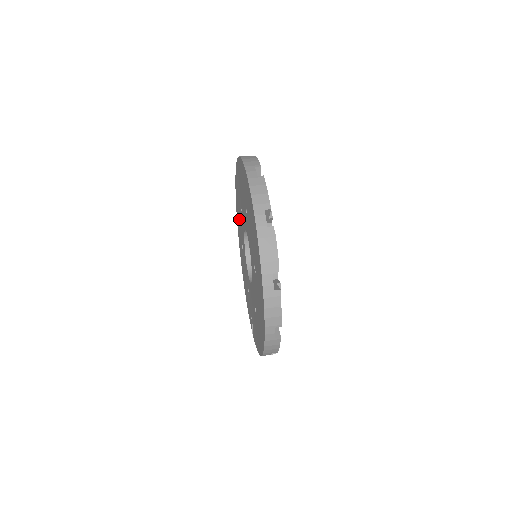
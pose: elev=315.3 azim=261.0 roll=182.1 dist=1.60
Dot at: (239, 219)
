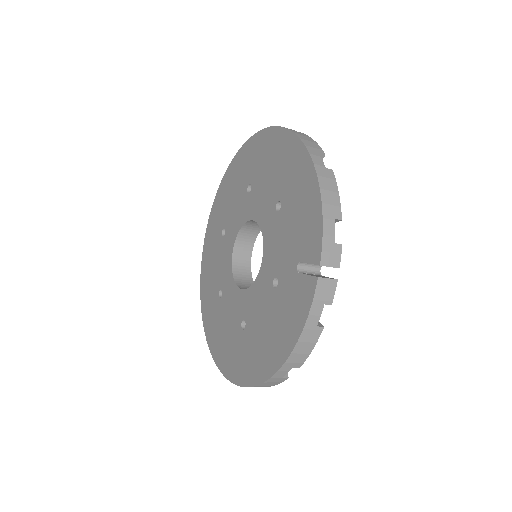
Dot at: (226, 334)
